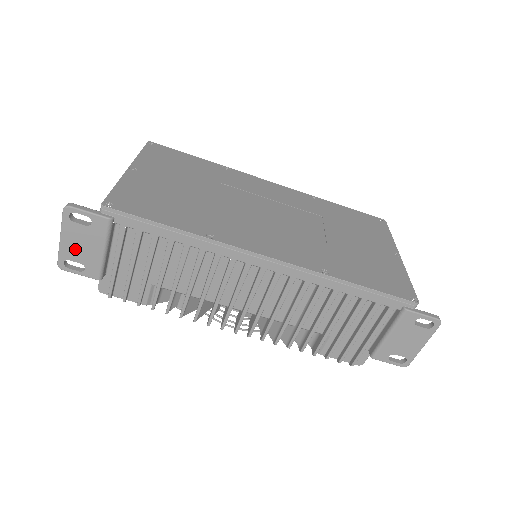
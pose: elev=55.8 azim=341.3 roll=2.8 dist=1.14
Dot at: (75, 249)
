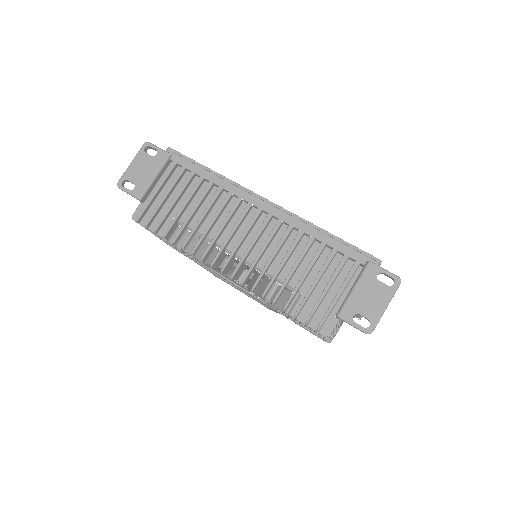
Dot at: (136, 172)
